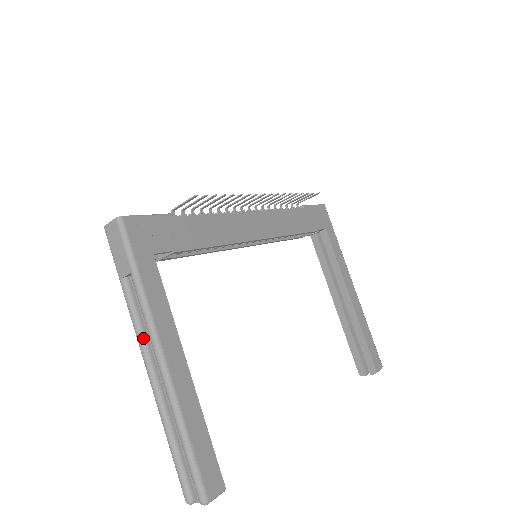
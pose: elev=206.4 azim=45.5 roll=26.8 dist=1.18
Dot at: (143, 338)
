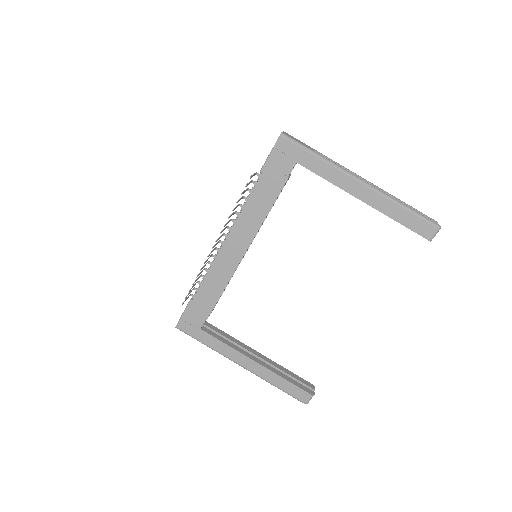
Dot at: occluded
